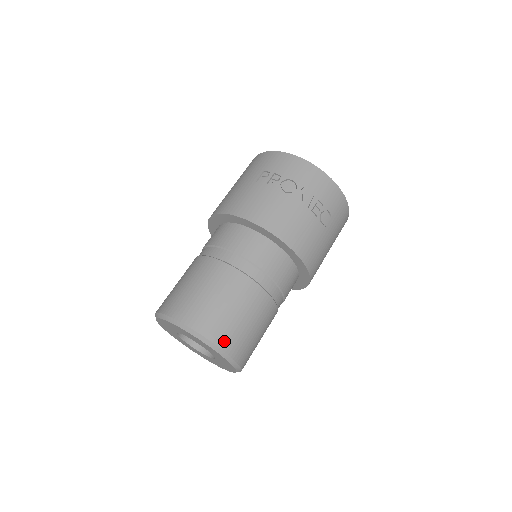
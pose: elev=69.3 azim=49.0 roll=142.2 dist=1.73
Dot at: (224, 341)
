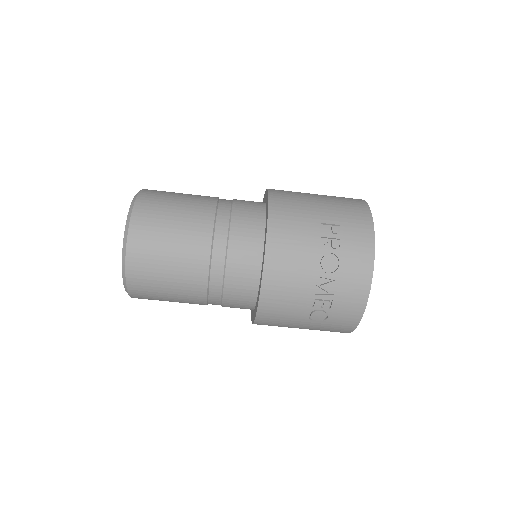
Dot at: (134, 275)
